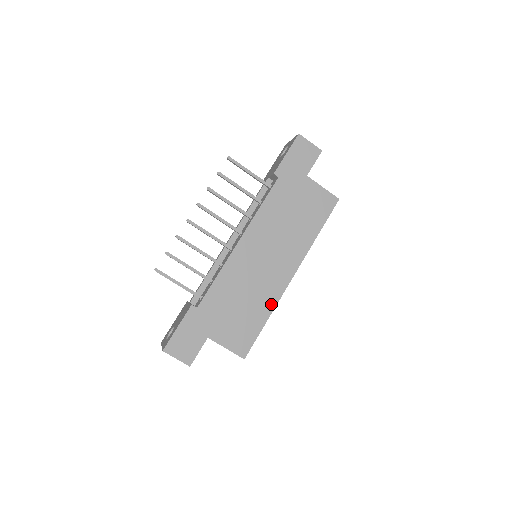
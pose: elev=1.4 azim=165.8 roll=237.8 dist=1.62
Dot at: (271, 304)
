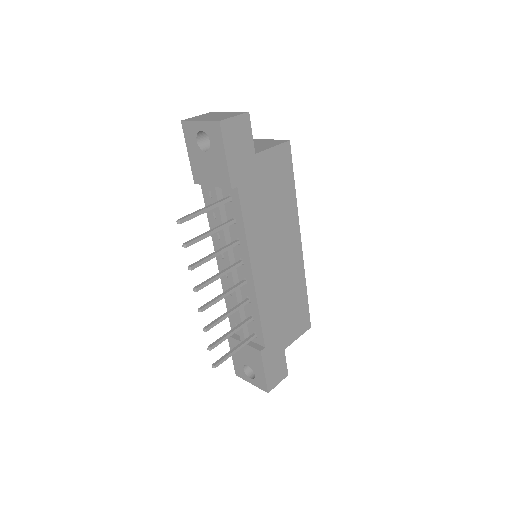
Dot at: (302, 279)
